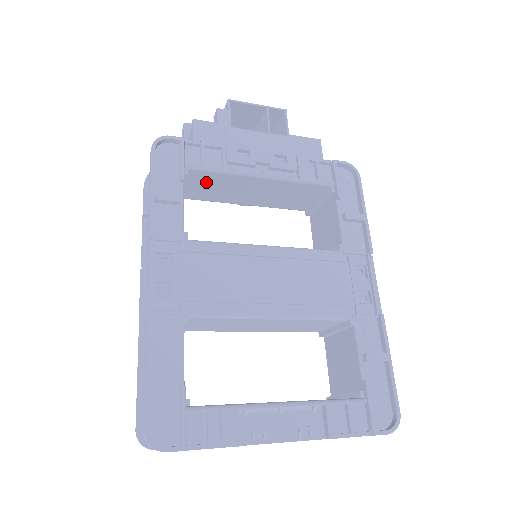
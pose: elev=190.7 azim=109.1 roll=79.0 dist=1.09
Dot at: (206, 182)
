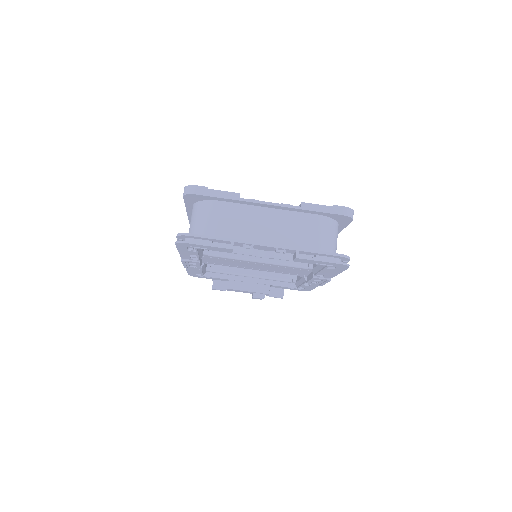
Dot at: occluded
